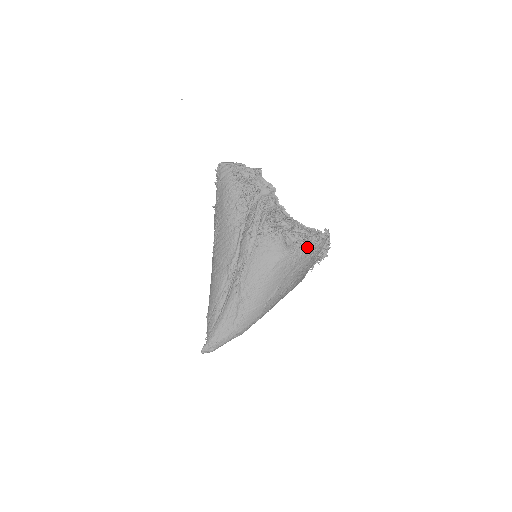
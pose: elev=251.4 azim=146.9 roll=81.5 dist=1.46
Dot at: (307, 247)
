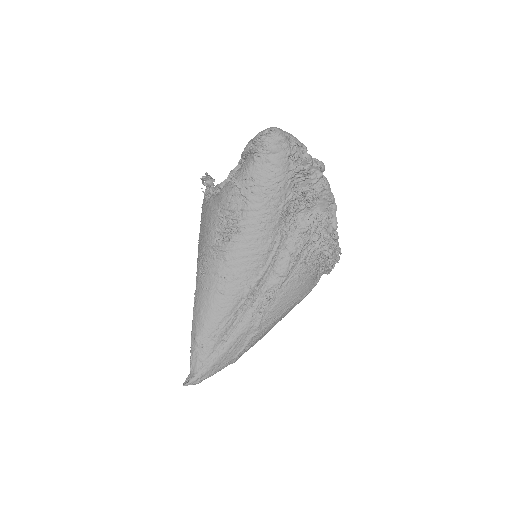
Dot at: (326, 271)
